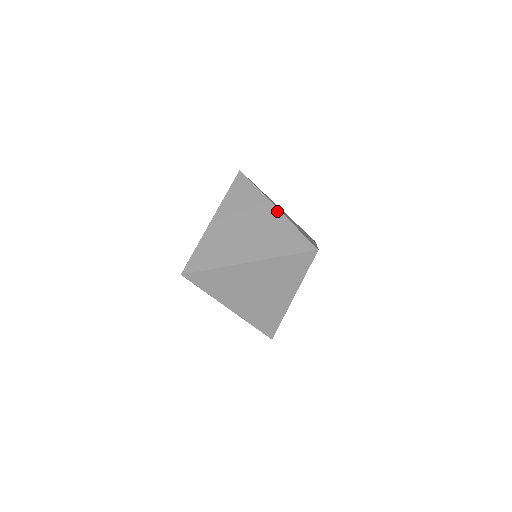
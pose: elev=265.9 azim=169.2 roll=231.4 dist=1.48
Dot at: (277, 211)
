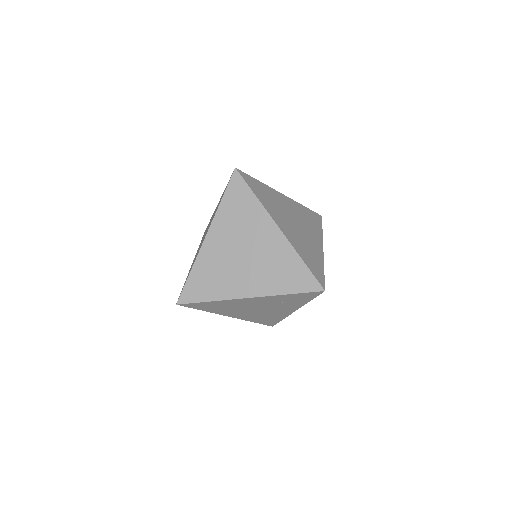
Dot at: (280, 234)
